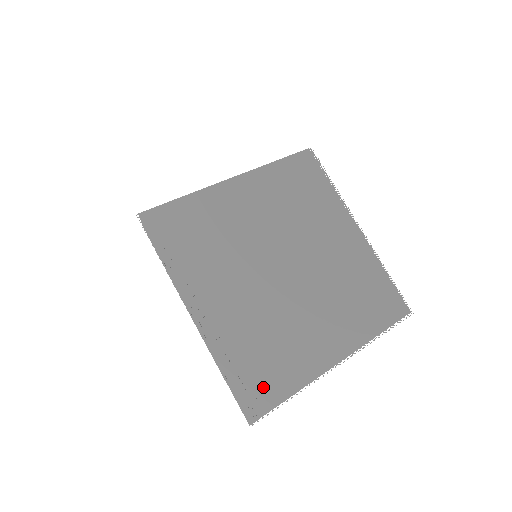
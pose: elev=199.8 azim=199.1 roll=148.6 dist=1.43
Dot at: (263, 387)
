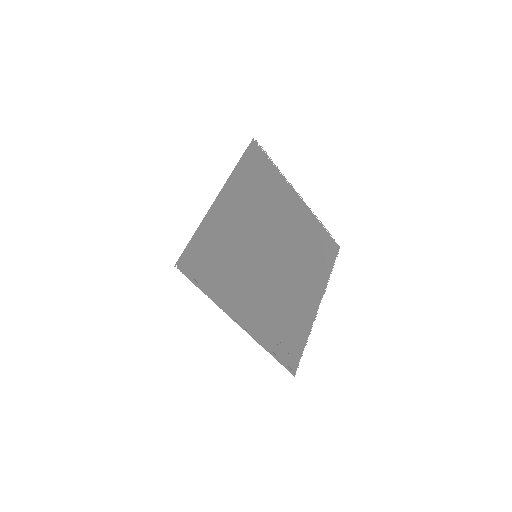
Dot at: (291, 348)
